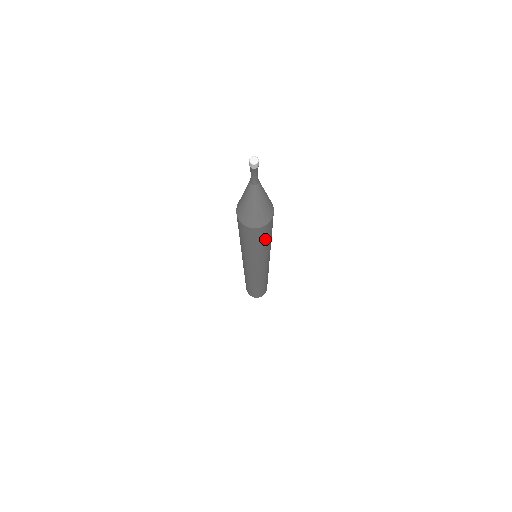
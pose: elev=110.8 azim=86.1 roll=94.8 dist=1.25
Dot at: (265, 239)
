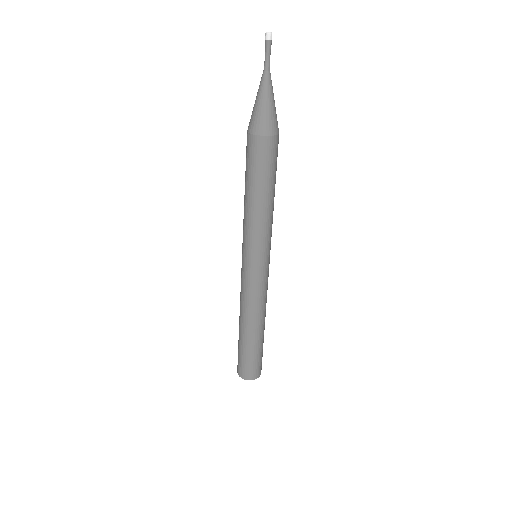
Dot at: (275, 173)
